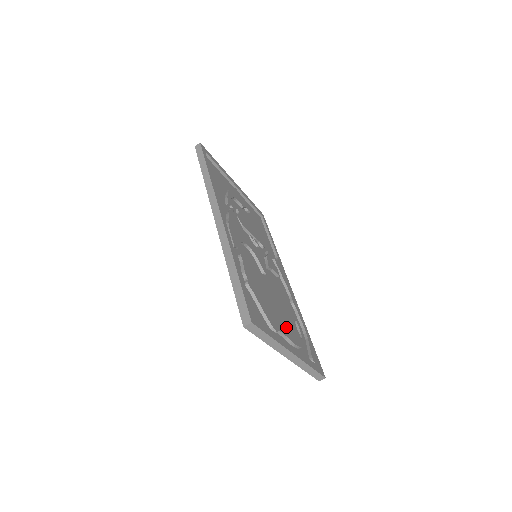
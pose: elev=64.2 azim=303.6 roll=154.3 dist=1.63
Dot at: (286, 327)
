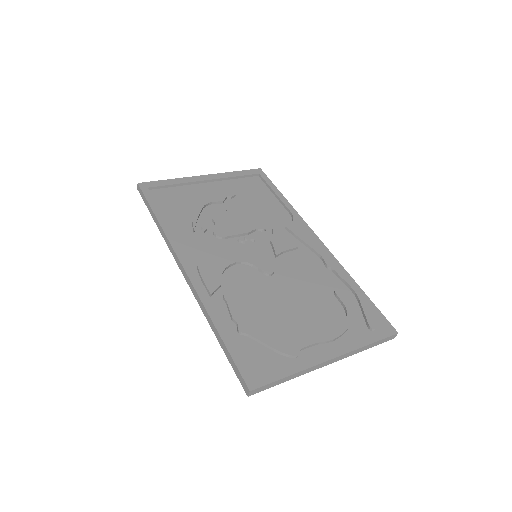
Dot at: (315, 327)
